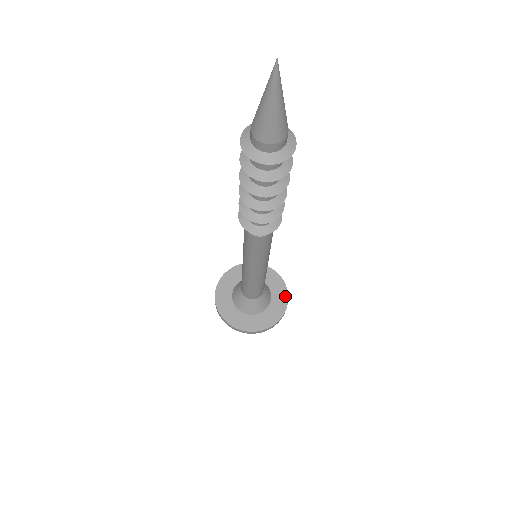
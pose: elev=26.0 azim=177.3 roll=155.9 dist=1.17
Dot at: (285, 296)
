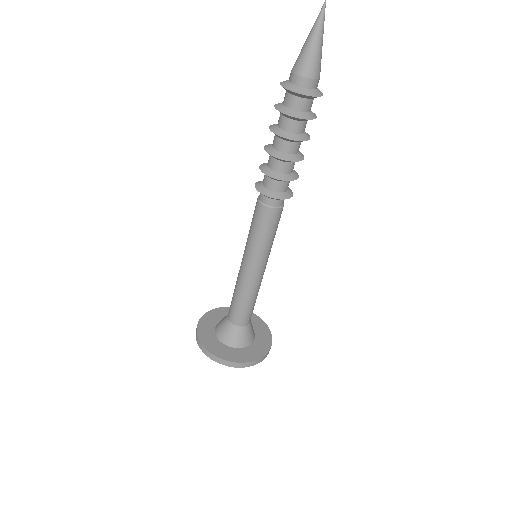
Dot at: (253, 358)
